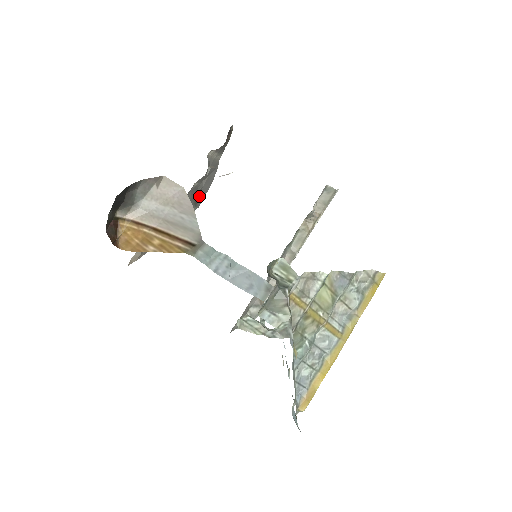
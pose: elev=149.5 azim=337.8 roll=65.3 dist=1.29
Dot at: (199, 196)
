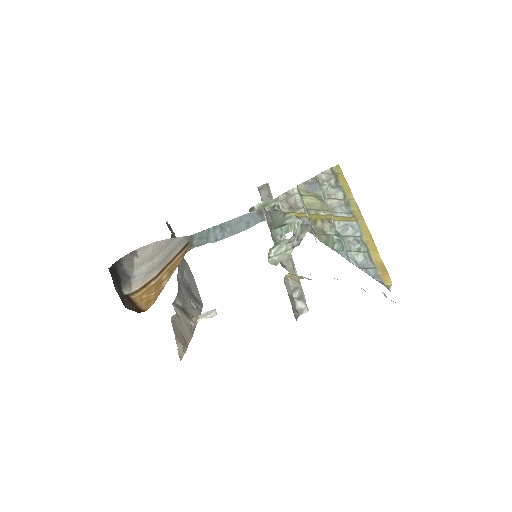
Dot at: (194, 293)
